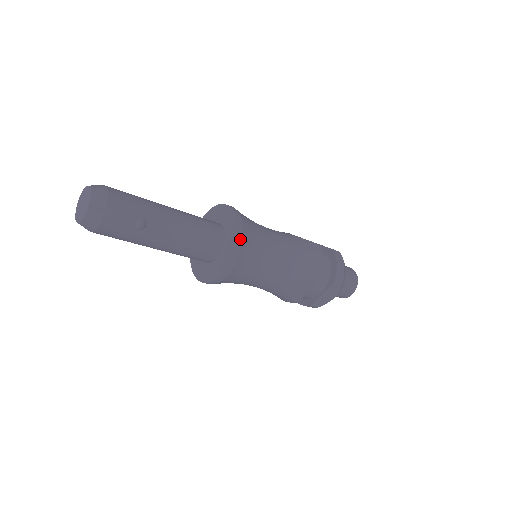
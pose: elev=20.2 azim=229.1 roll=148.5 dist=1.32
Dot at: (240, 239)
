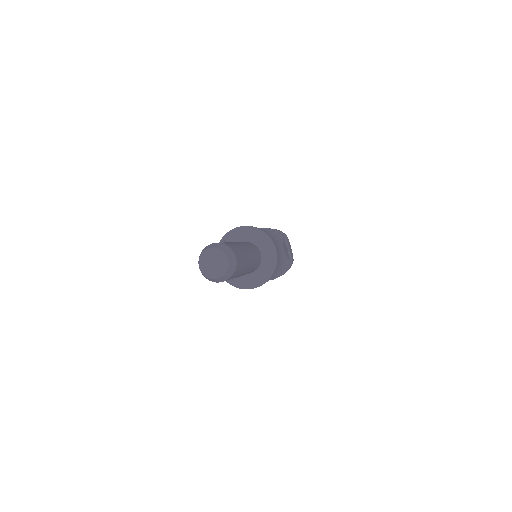
Dot at: occluded
